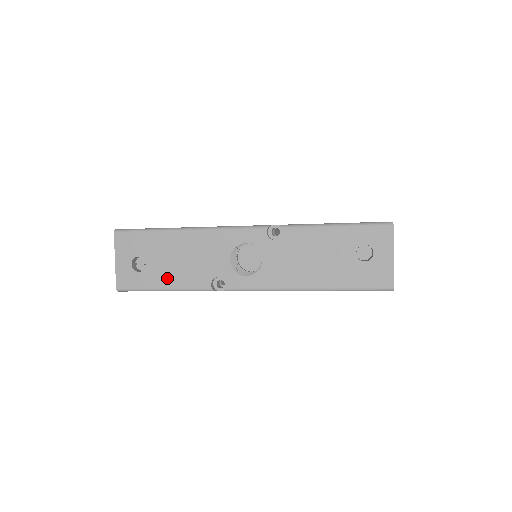
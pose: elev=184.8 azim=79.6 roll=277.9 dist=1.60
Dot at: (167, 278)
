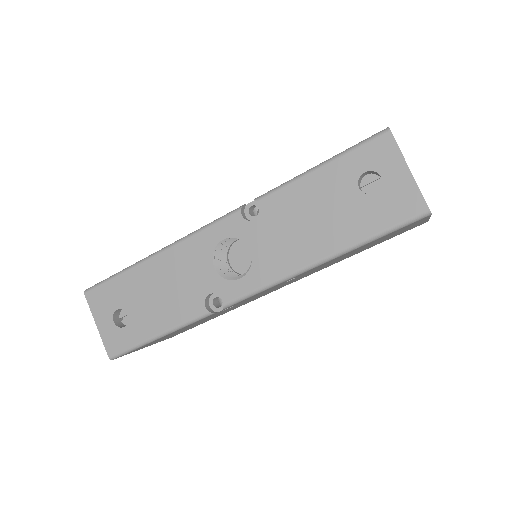
Dot at: (155, 321)
